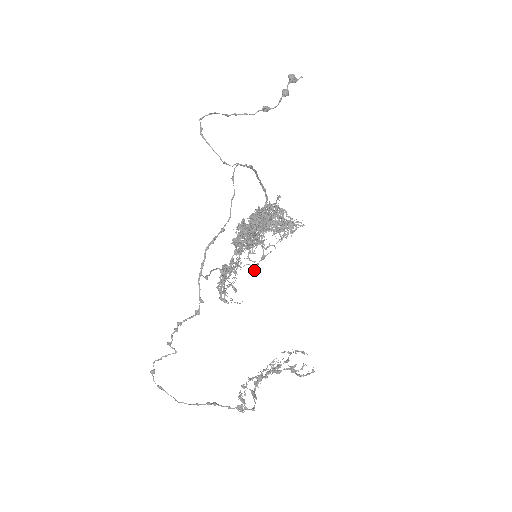
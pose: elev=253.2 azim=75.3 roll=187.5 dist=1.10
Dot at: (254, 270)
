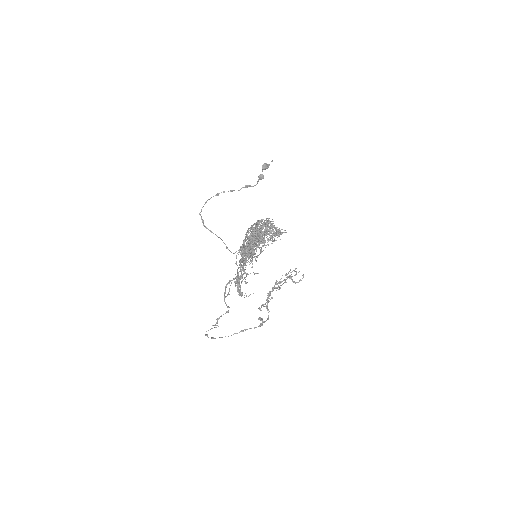
Dot at: (256, 261)
